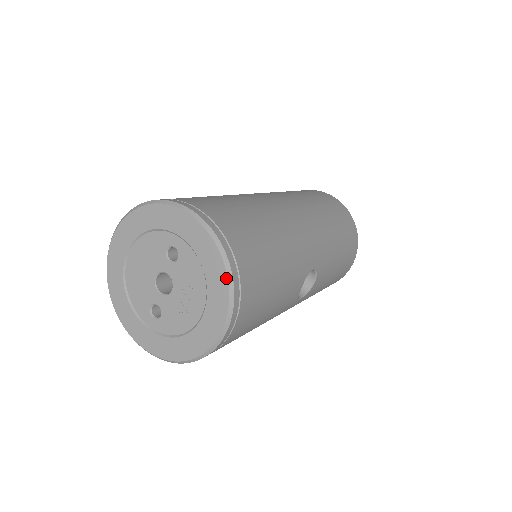
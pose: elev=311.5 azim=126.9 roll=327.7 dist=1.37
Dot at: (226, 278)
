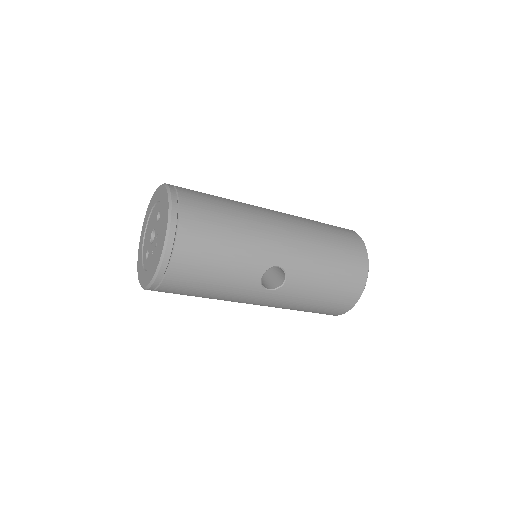
Dot at: (166, 227)
